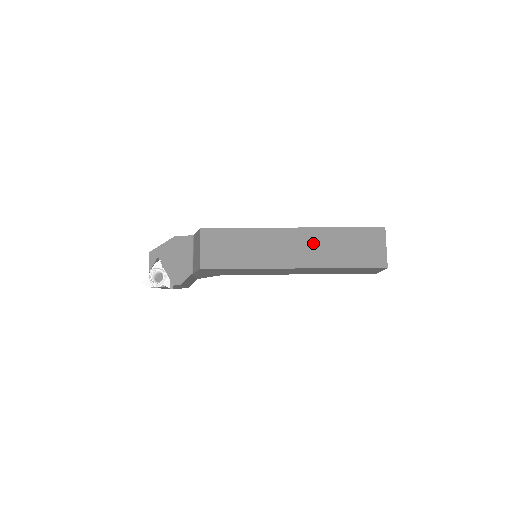
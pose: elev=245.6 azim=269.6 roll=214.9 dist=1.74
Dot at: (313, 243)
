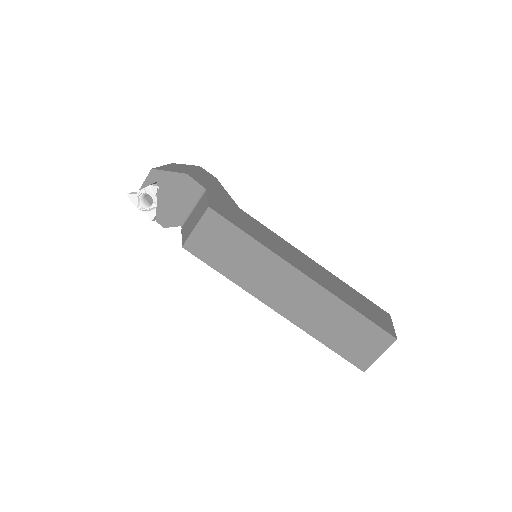
Dot at: (313, 303)
